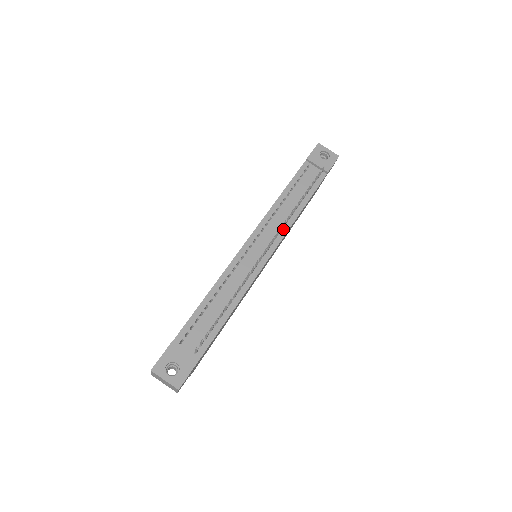
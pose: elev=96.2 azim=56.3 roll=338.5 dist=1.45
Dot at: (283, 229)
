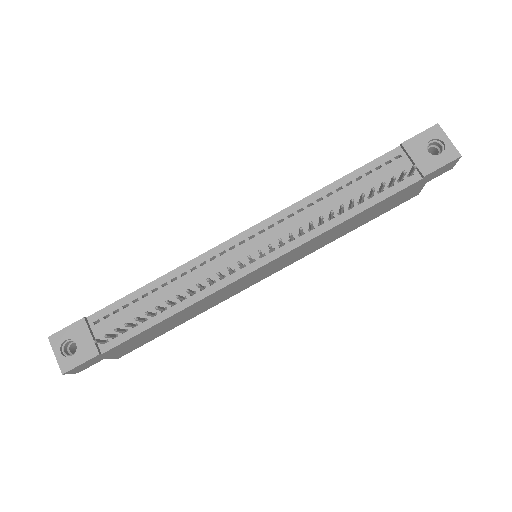
Dot at: (301, 237)
